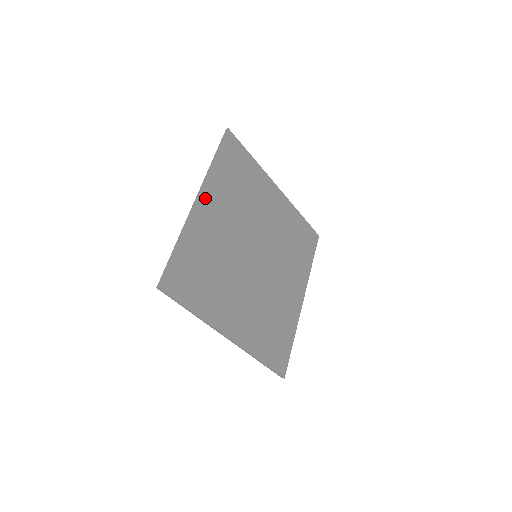
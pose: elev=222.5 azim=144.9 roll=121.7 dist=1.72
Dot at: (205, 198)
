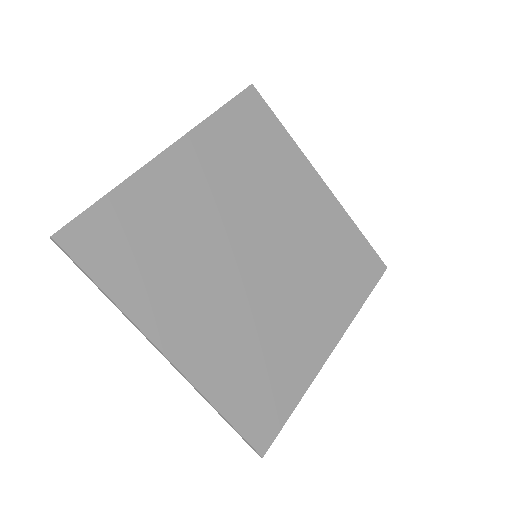
Dot at: (182, 151)
